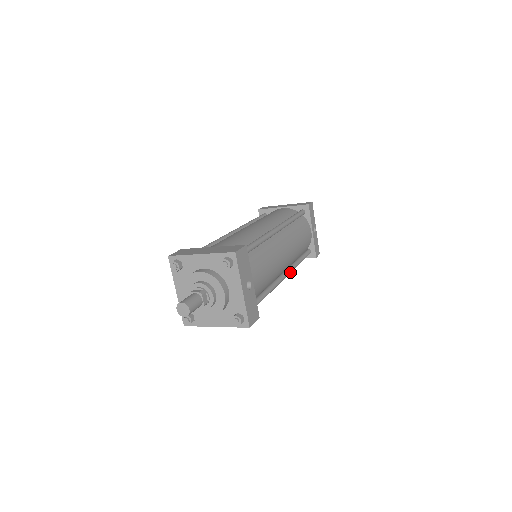
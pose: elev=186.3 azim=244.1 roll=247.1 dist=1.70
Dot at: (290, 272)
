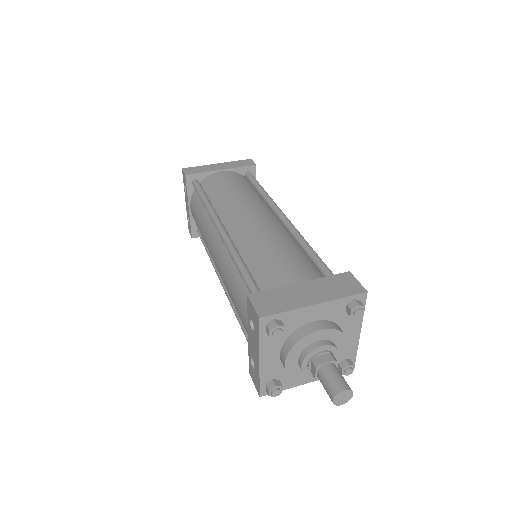
Dot at: occluded
